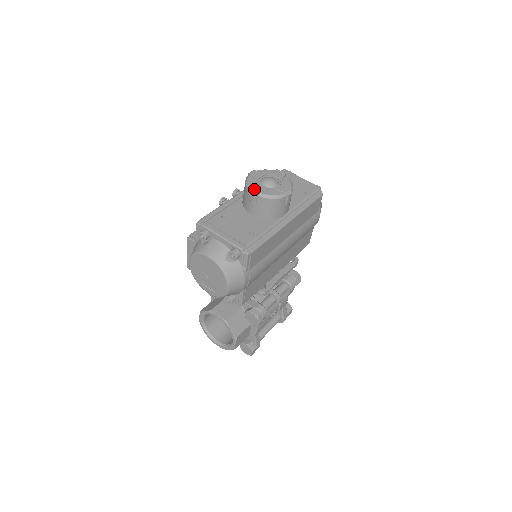
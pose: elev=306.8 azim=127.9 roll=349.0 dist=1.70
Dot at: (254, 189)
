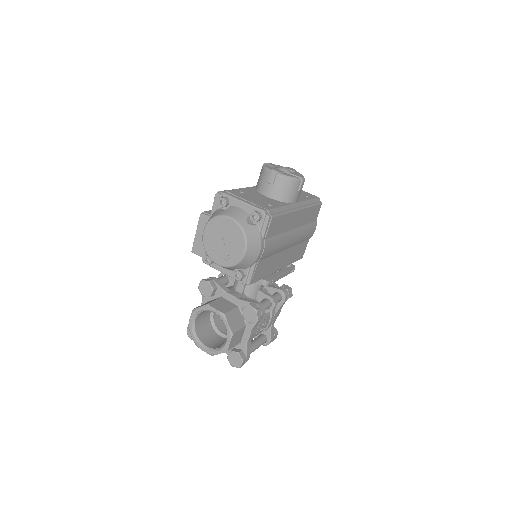
Dot at: (273, 169)
